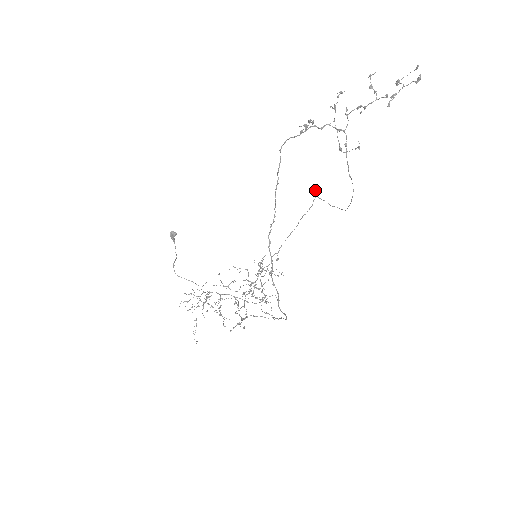
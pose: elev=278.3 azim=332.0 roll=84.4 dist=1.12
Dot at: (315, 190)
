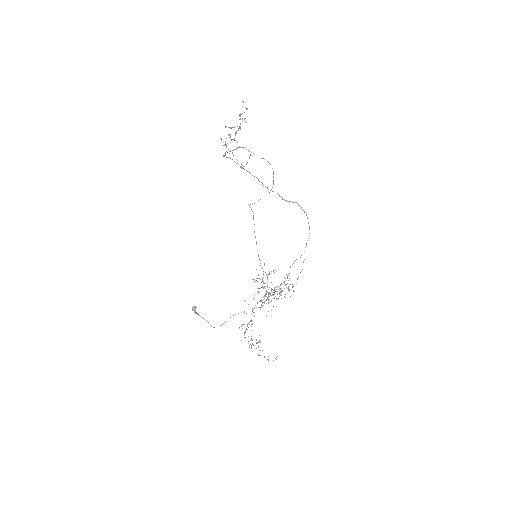
Dot at: occluded
